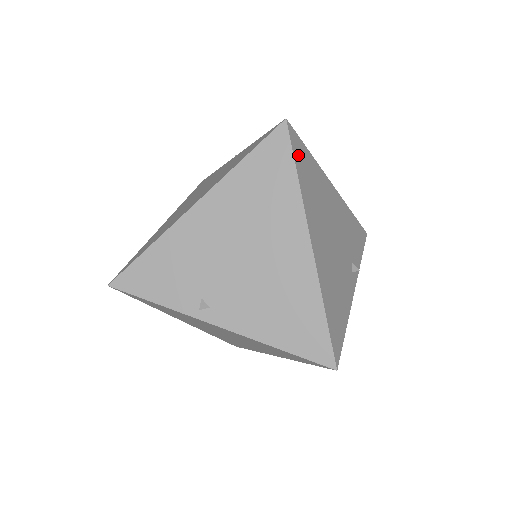
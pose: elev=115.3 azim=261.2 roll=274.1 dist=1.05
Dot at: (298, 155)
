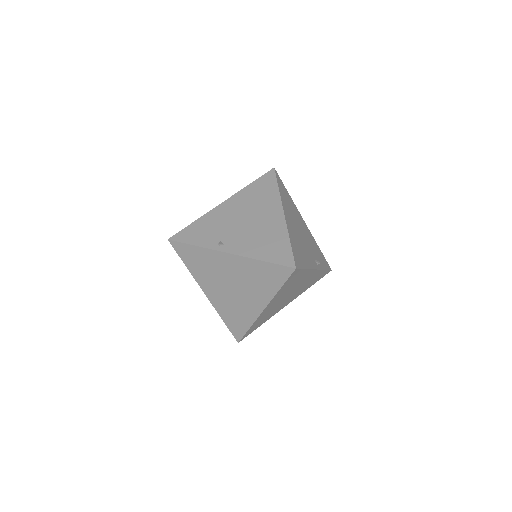
Dot at: (280, 183)
